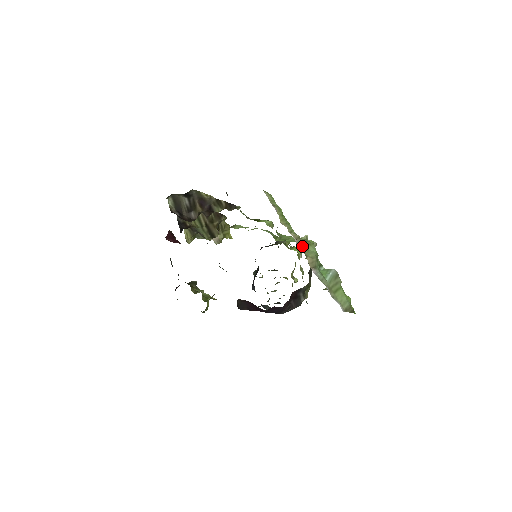
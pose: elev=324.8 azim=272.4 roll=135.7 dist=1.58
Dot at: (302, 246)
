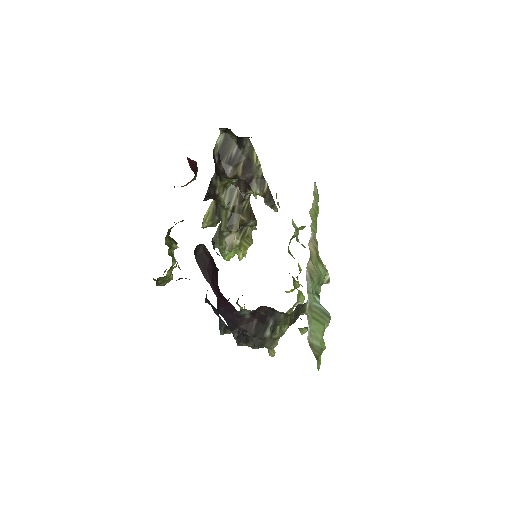
Dot at: (314, 251)
